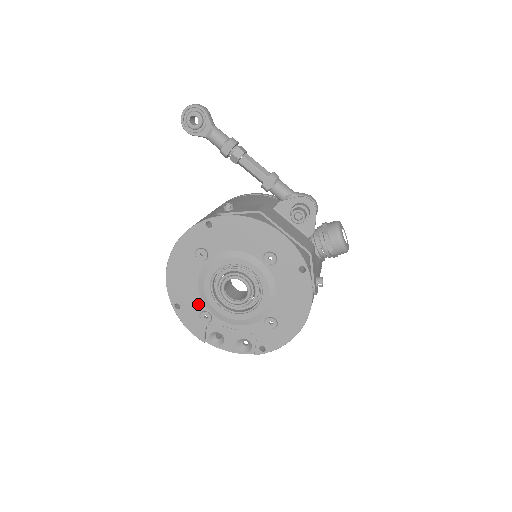
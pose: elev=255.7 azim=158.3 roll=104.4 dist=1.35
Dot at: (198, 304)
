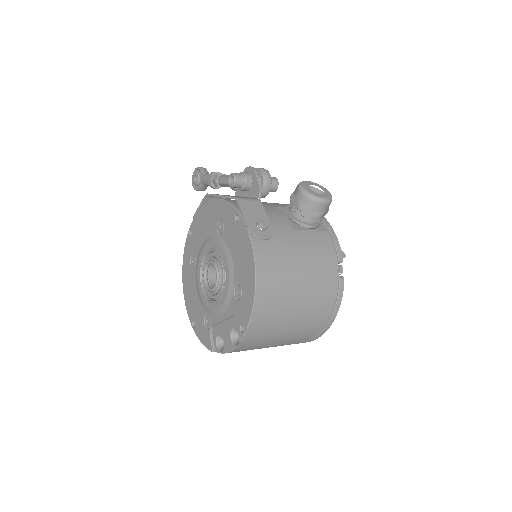
Dot at: (201, 311)
